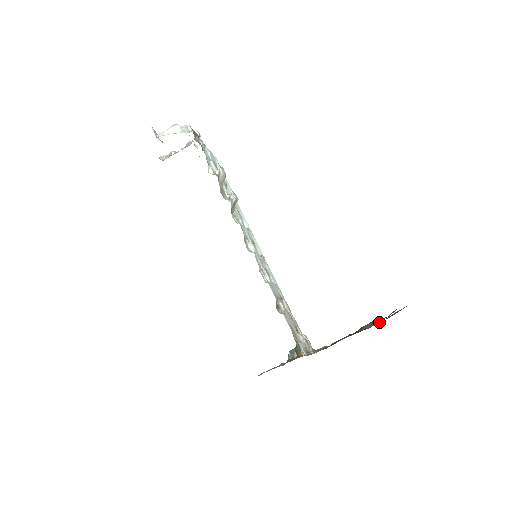
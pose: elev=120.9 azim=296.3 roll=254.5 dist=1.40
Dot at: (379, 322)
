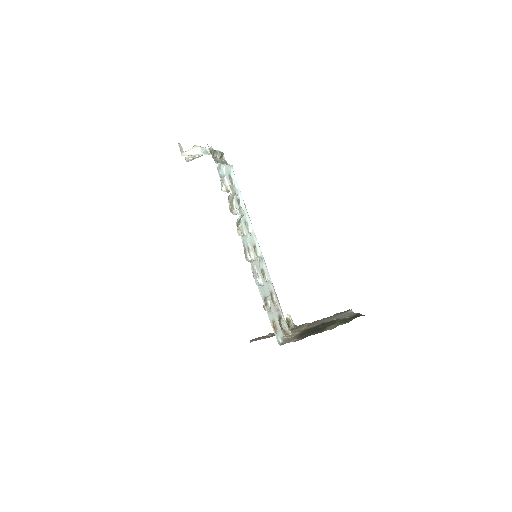
Dot at: (348, 314)
